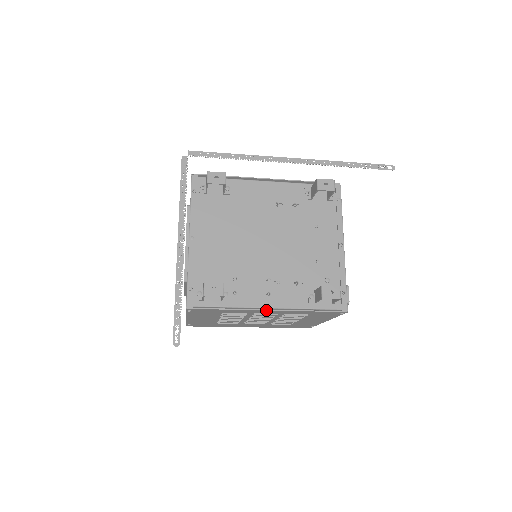
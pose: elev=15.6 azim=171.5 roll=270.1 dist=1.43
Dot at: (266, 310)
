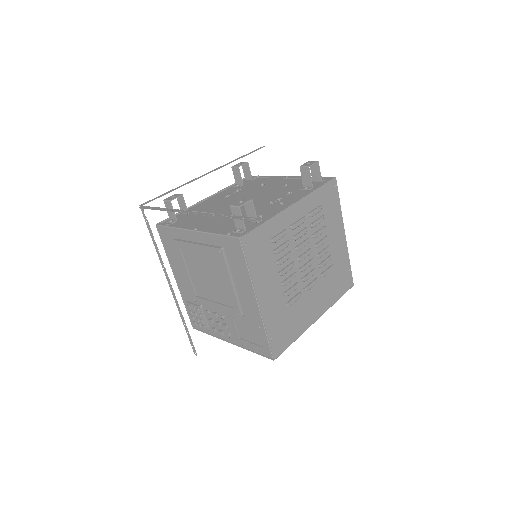
Dot at: (291, 205)
